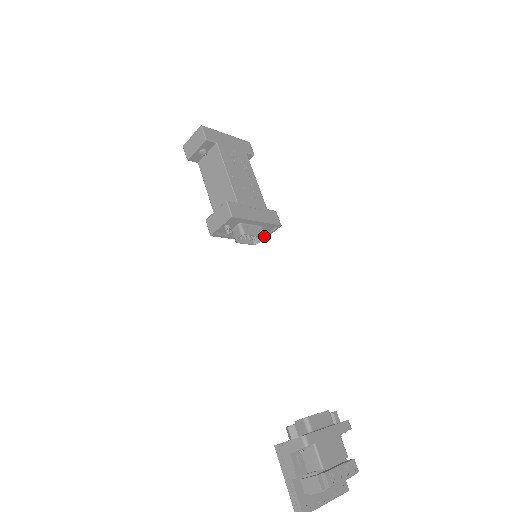
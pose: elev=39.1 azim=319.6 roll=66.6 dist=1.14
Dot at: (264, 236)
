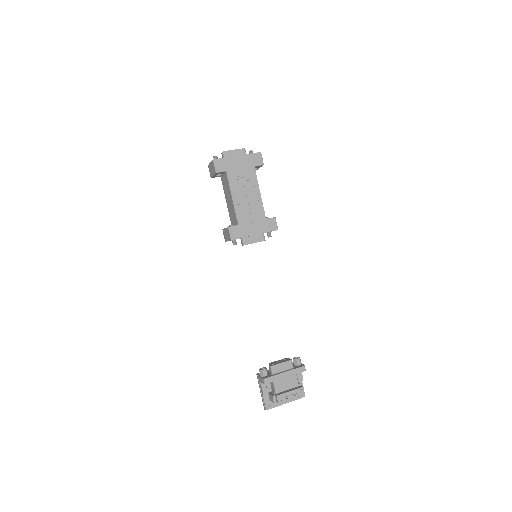
Dot at: (263, 240)
